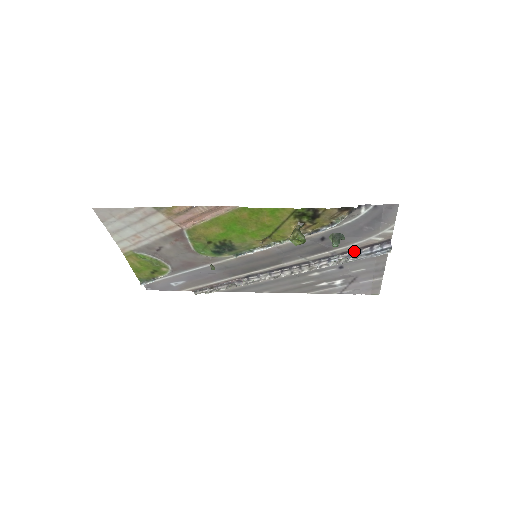
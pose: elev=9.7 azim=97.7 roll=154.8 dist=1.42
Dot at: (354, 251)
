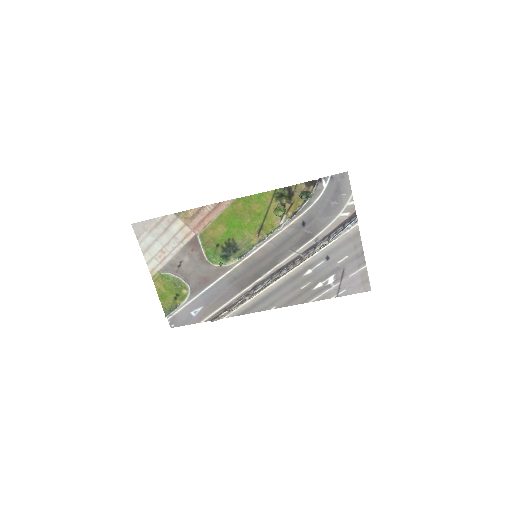
Dot at: (332, 233)
